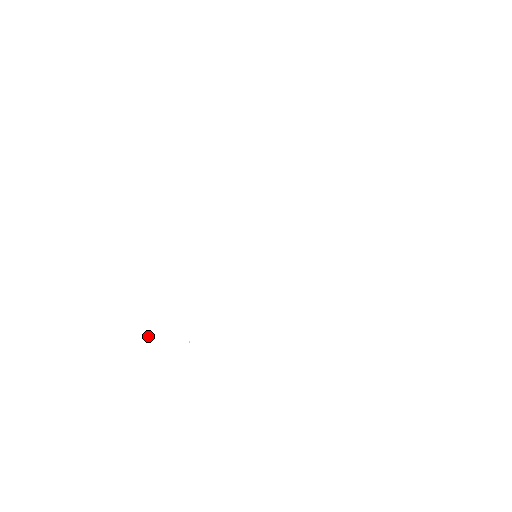
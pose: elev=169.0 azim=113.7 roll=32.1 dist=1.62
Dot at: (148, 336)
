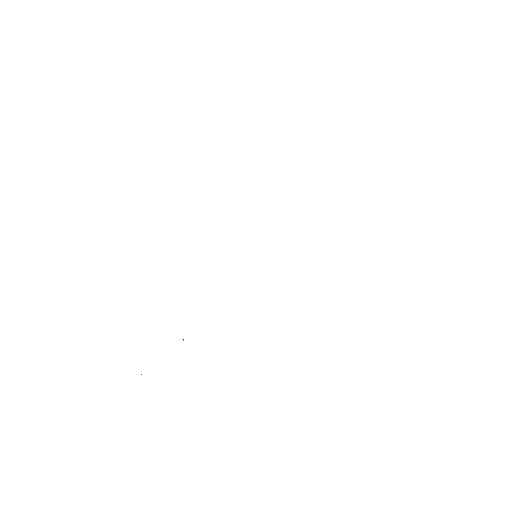
Dot at: occluded
